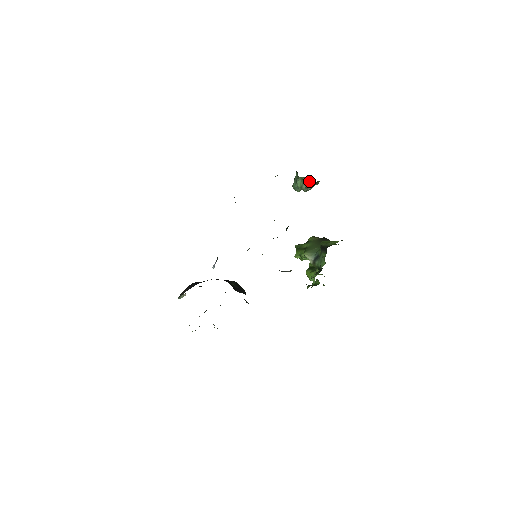
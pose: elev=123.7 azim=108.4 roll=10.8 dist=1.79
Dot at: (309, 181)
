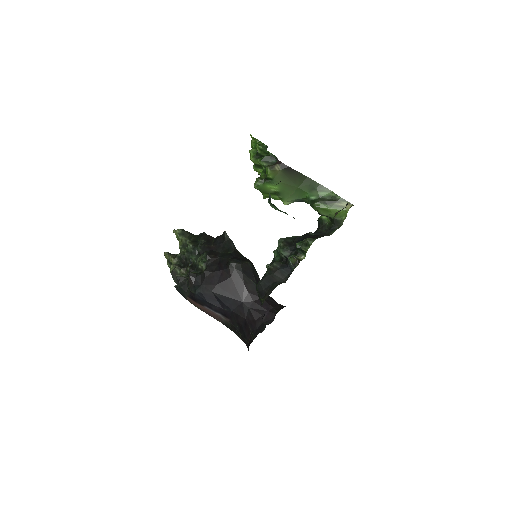
Dot at: occluded
